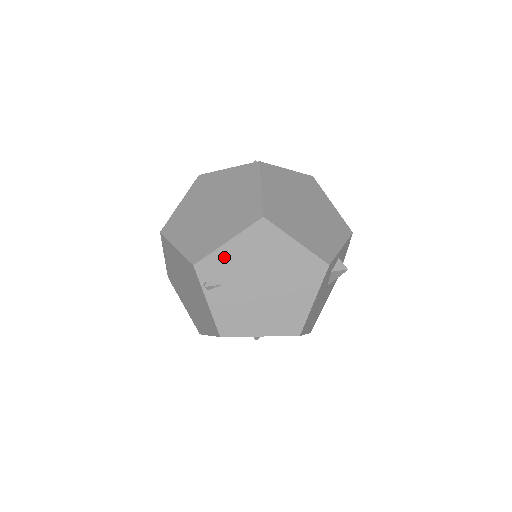
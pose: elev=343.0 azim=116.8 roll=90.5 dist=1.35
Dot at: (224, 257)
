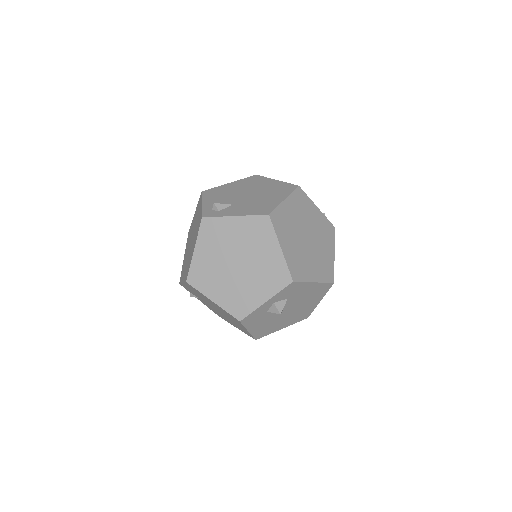
Dot at: (188, 288)
